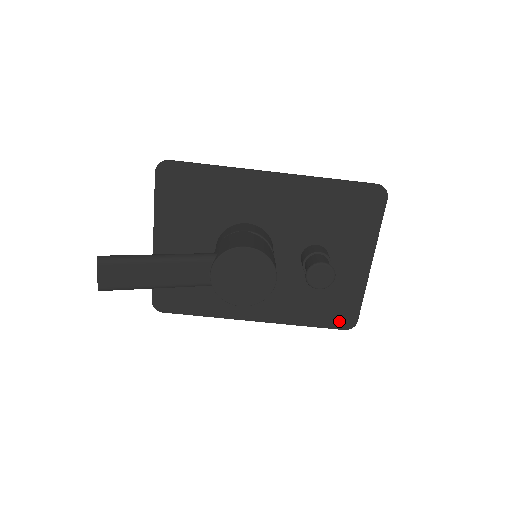
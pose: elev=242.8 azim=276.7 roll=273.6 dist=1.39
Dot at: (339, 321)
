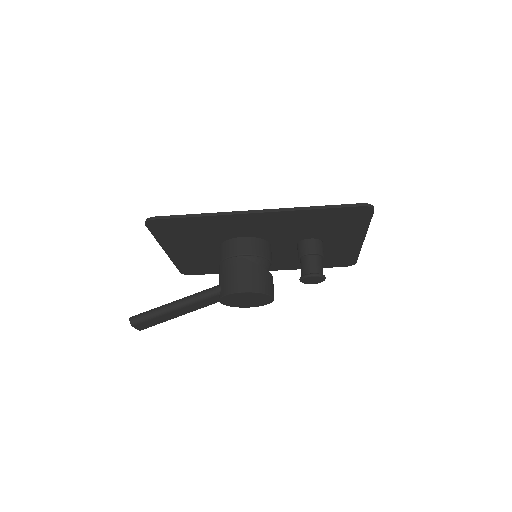
Dot at: (340, 264)
